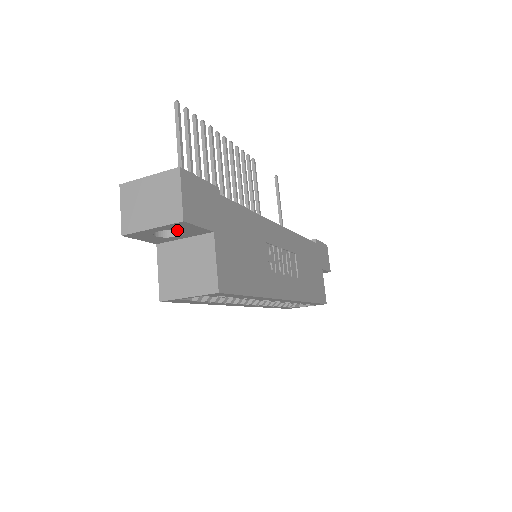
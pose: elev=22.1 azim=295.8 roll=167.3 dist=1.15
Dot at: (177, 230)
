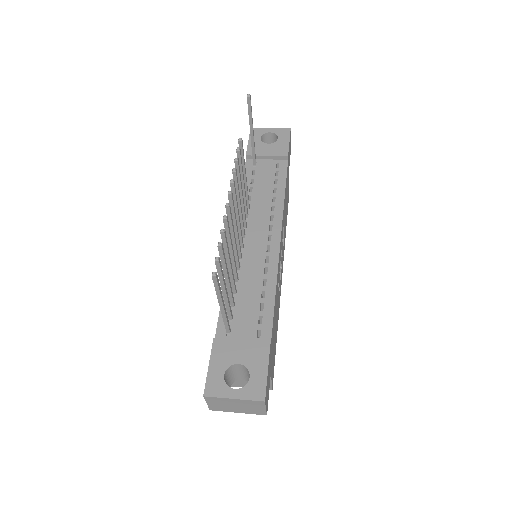
Dot at: (242, 378)
